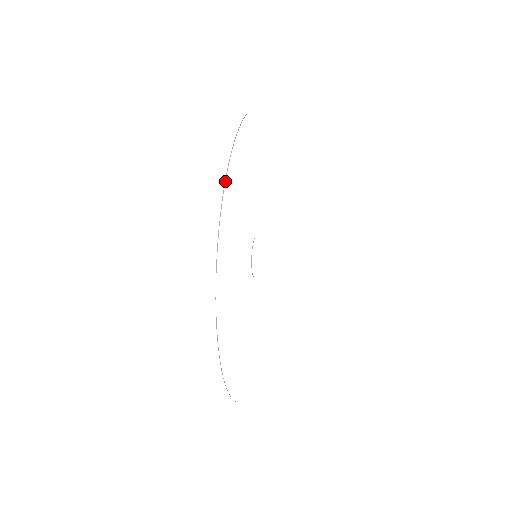
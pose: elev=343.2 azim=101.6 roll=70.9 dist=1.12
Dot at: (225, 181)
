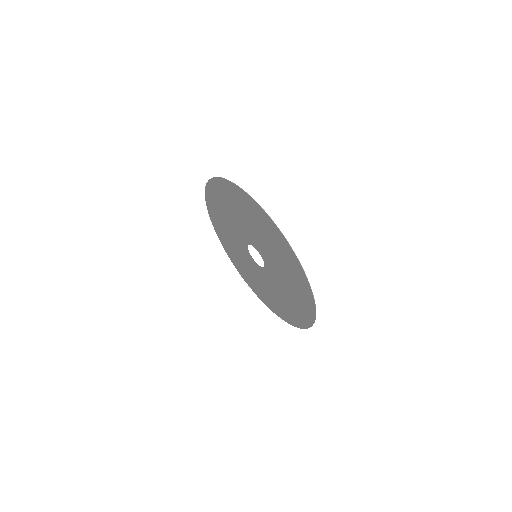
Dot at: (282, 233)
